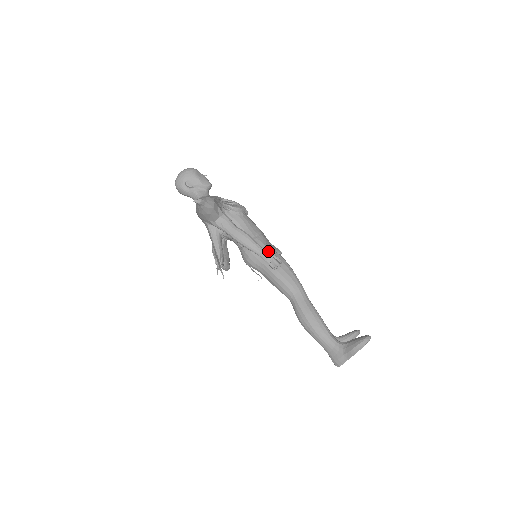
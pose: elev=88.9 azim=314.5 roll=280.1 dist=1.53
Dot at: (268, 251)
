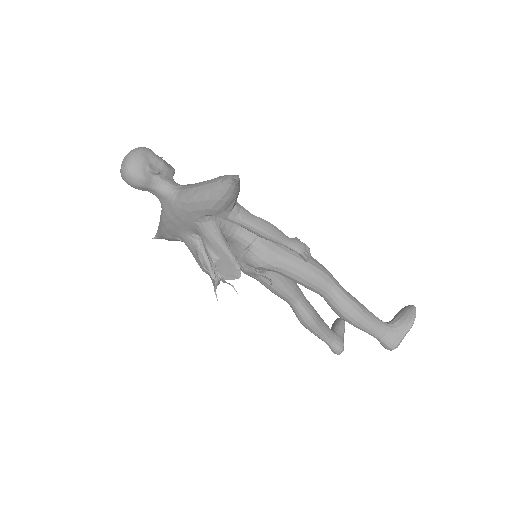
Dot at: (297, 240)
